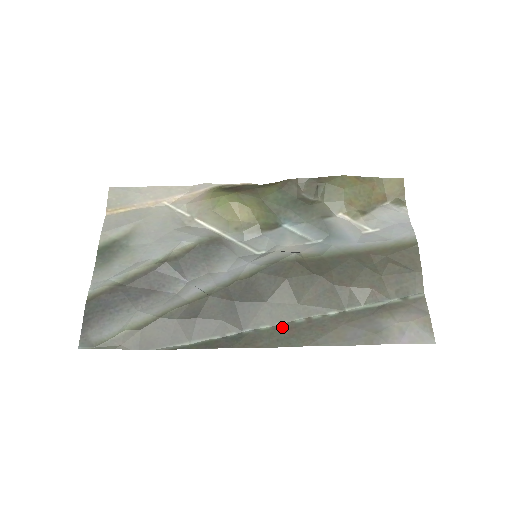
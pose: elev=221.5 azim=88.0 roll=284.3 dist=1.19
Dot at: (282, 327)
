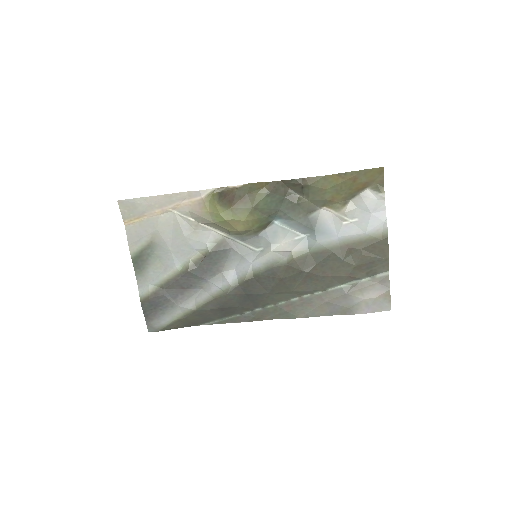
Dot at: (282, 305)
